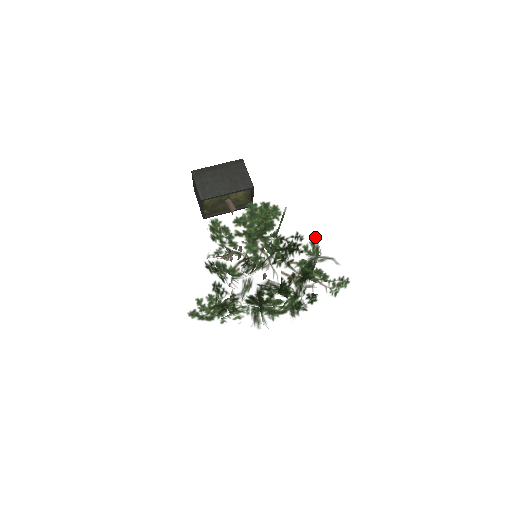
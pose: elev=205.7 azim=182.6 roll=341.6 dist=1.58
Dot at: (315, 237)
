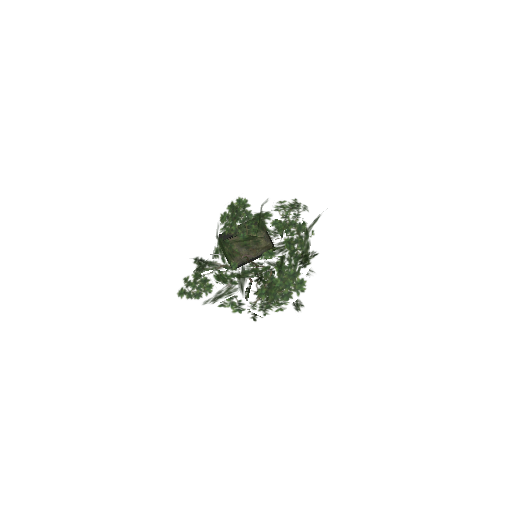
Dot at: occluded
